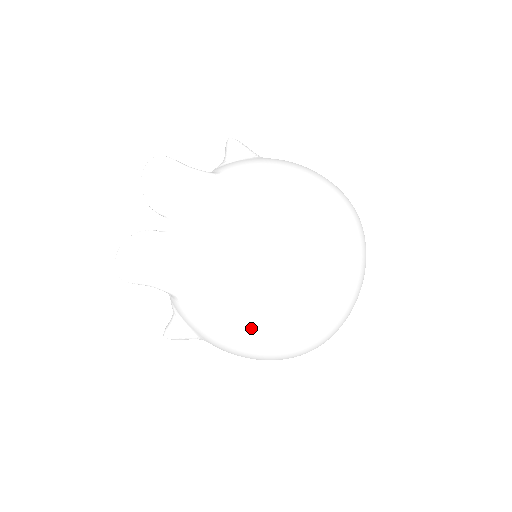
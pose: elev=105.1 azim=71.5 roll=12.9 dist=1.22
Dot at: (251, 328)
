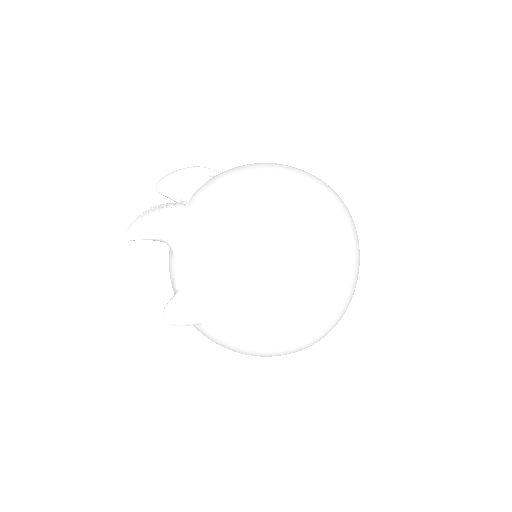
Dot at: (260, 240)
